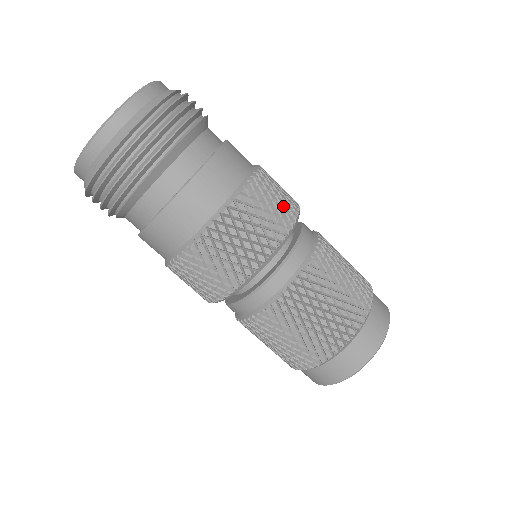
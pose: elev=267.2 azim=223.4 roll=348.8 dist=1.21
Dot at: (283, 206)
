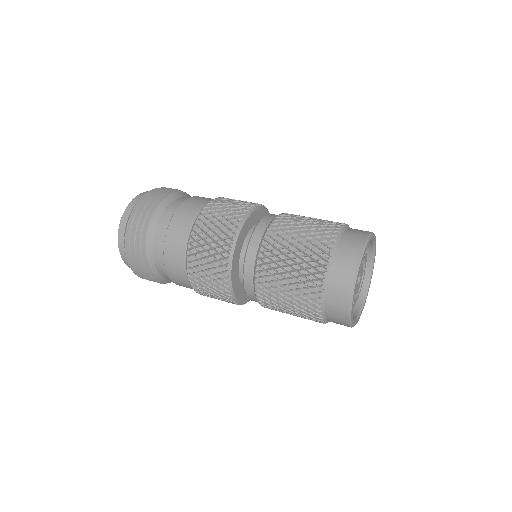
Dot at: occluded
